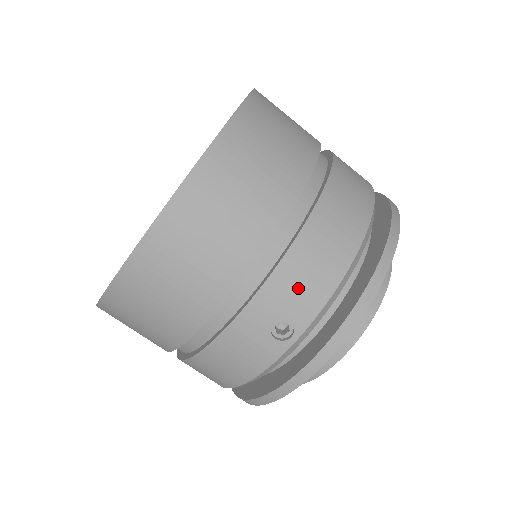
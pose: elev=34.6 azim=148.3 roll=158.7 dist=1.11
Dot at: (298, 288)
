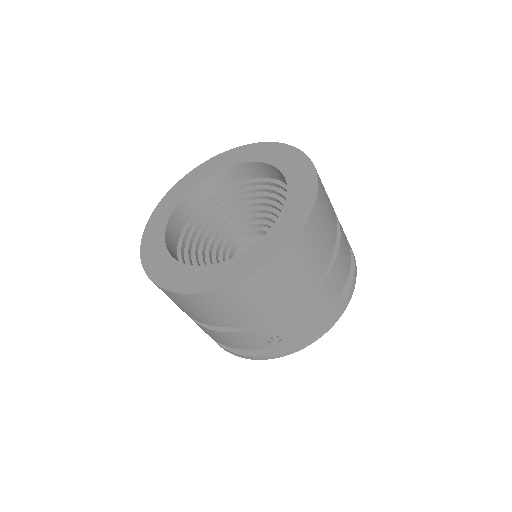
Dot at: (295, 324)
